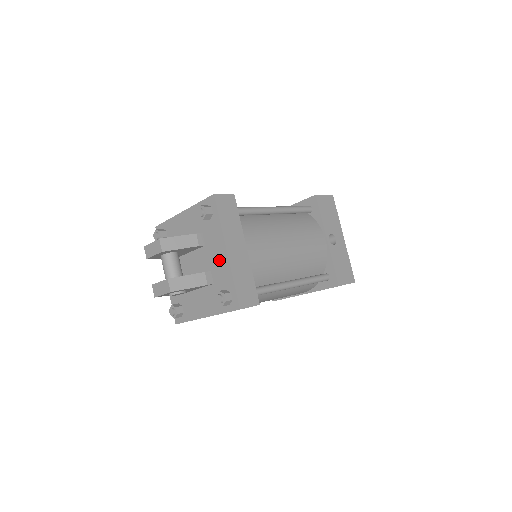
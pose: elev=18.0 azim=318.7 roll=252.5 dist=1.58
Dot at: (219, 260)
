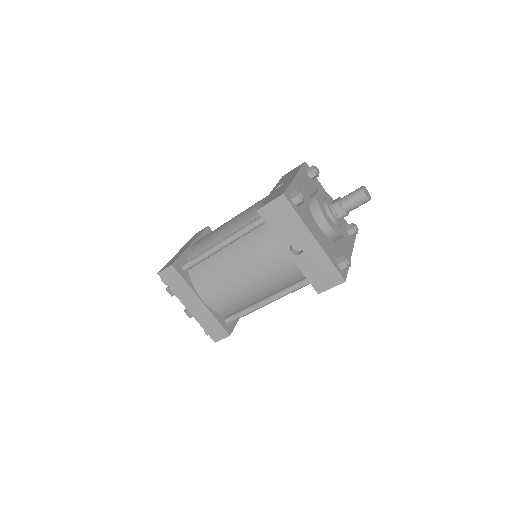
Dot at: occluded
